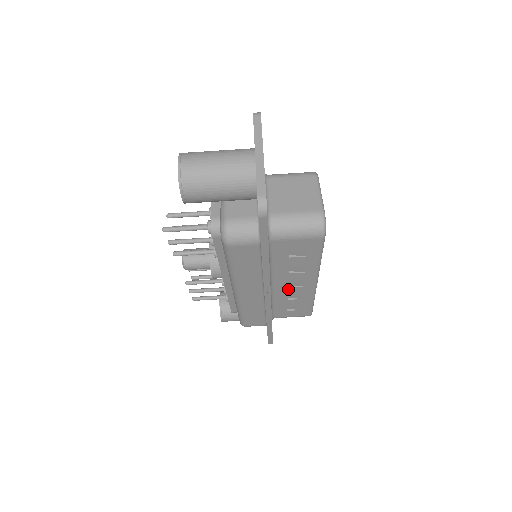
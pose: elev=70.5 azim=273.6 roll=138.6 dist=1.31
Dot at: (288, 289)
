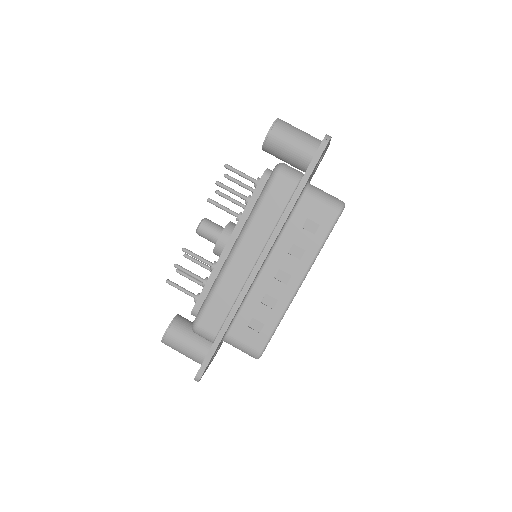
Dot at: (272, 282)
